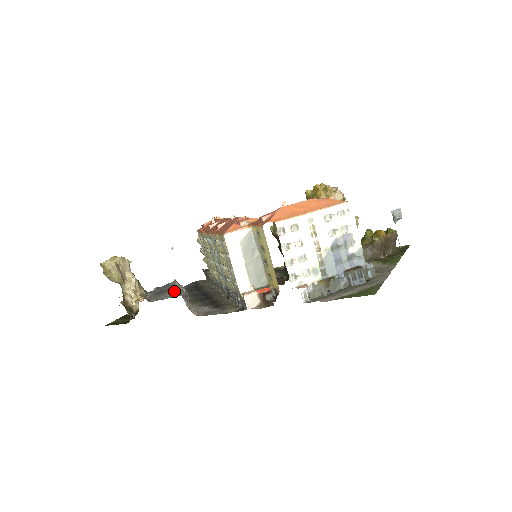
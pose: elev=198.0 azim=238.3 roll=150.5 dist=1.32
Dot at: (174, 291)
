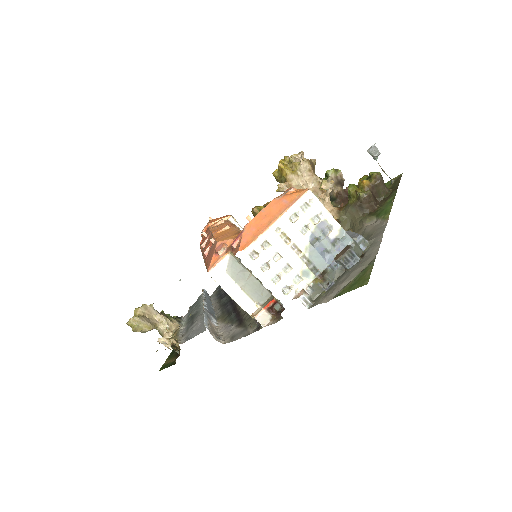
Dot at: (200, 319)
